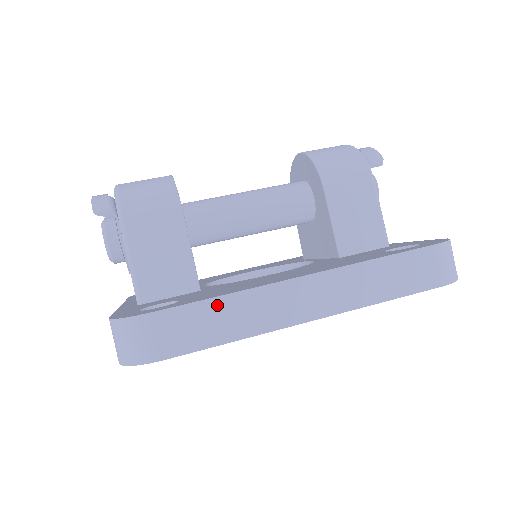
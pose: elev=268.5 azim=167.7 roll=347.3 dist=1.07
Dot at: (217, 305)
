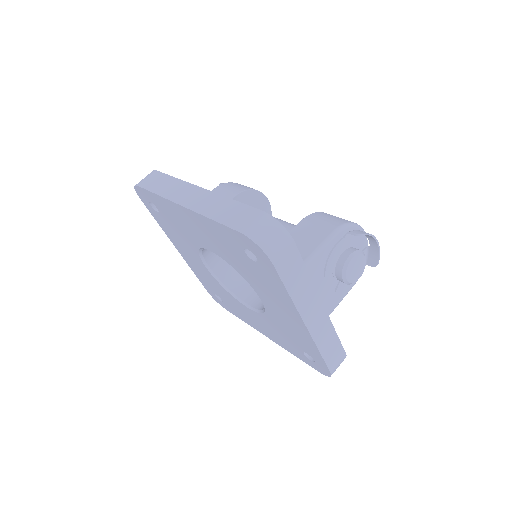
Dot at: (170, 179)
